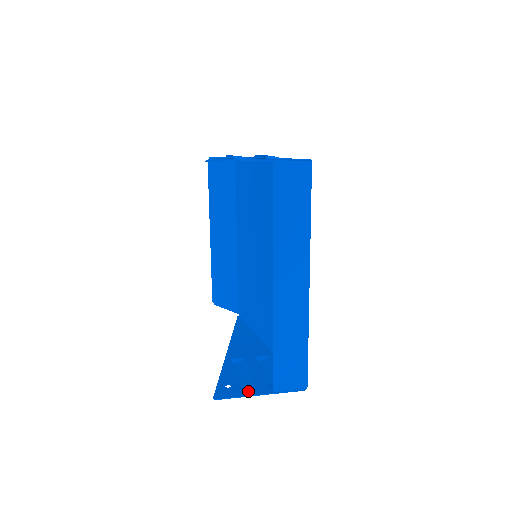
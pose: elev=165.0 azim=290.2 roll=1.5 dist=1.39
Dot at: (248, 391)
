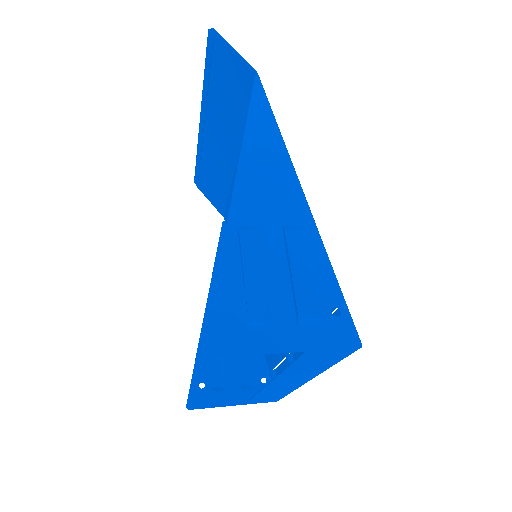
Dot at: (221, 398)
